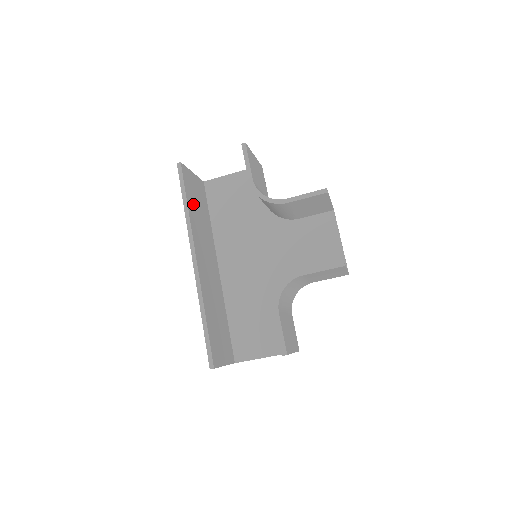
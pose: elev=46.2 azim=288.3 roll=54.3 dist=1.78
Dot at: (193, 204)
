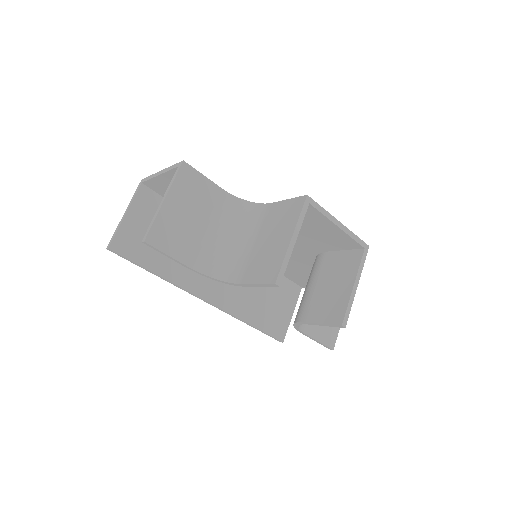
Dot at: (158, 254)
